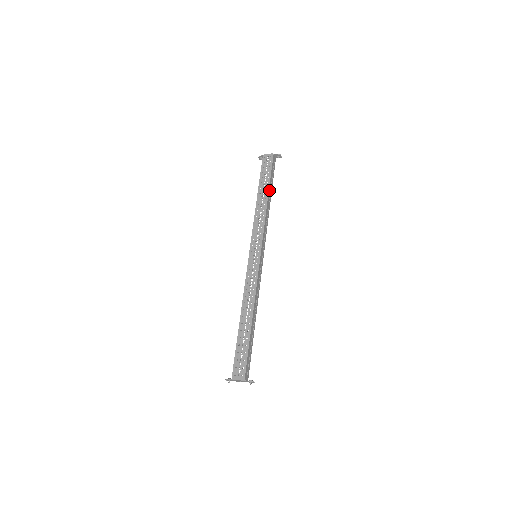
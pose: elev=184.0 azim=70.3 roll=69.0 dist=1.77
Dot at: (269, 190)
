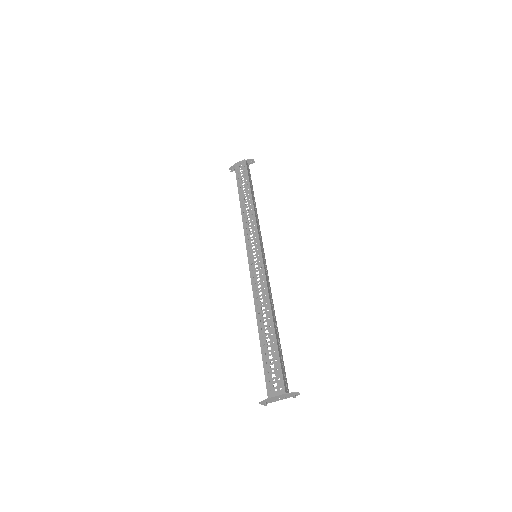
Dot at: (251, 191)
